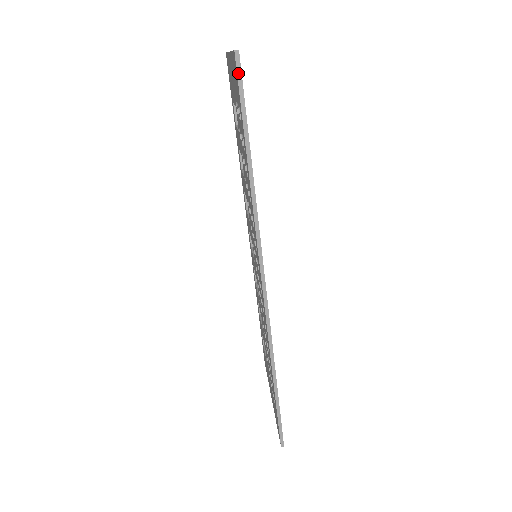
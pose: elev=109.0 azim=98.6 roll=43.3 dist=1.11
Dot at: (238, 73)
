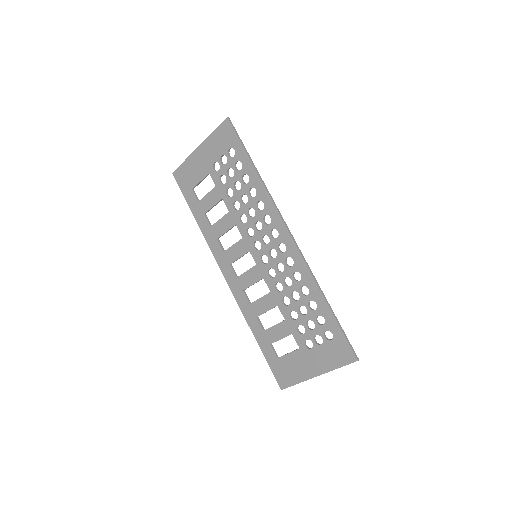
Dot at: (232, 126)
